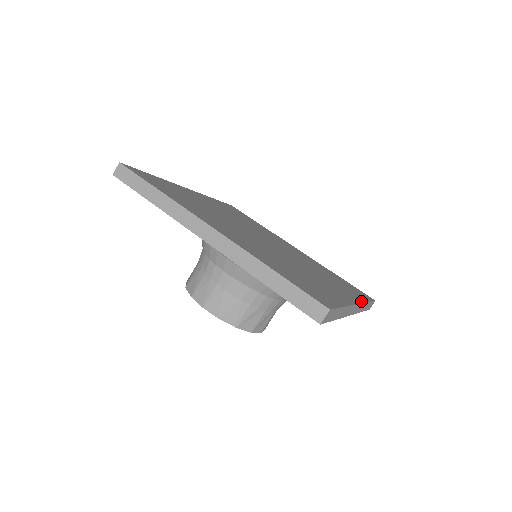
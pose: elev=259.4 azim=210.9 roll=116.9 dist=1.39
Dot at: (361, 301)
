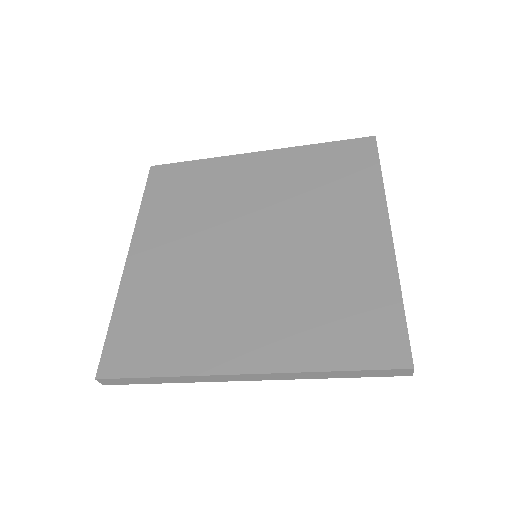
Dot at: (383, 204)
